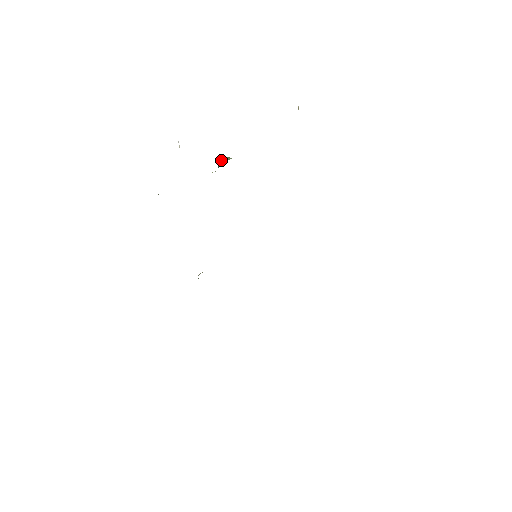
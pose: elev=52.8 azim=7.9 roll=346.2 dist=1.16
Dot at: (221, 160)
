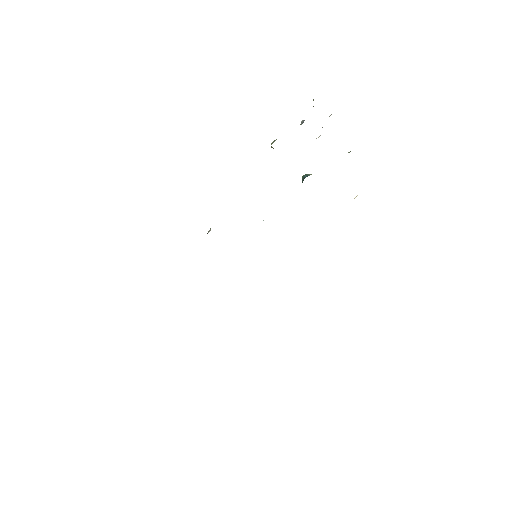
Dot at: occluded
